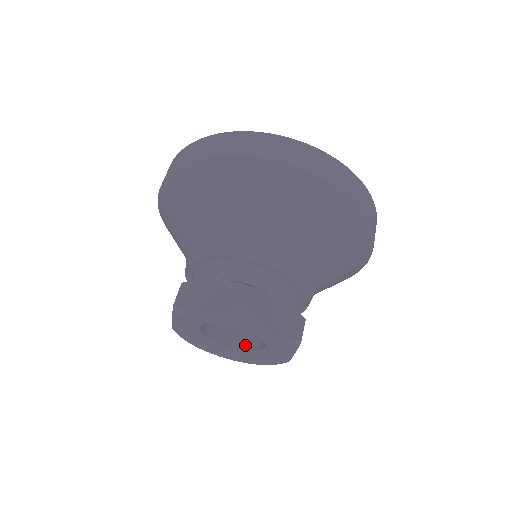
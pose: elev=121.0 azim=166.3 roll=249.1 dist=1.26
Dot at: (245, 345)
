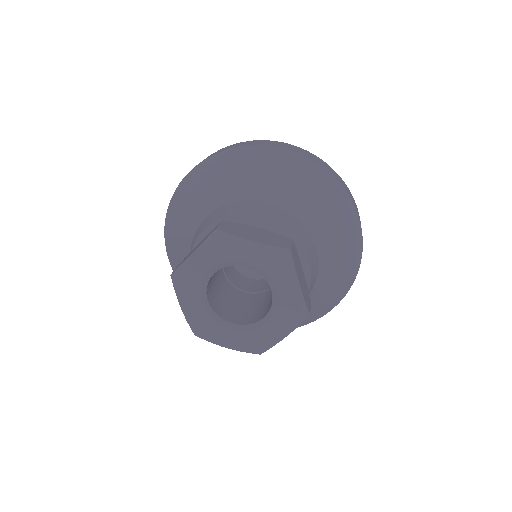
Dot at: (263, 315)
